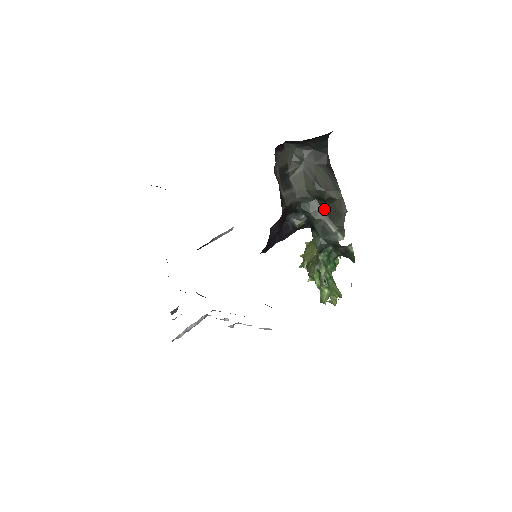
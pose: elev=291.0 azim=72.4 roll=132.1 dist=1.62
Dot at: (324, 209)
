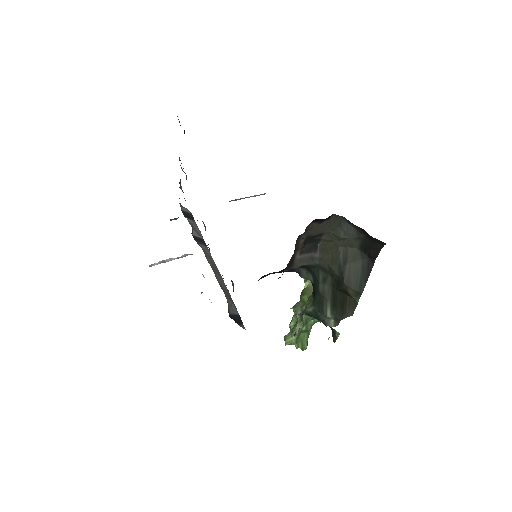
Dot at: (335, 291)
